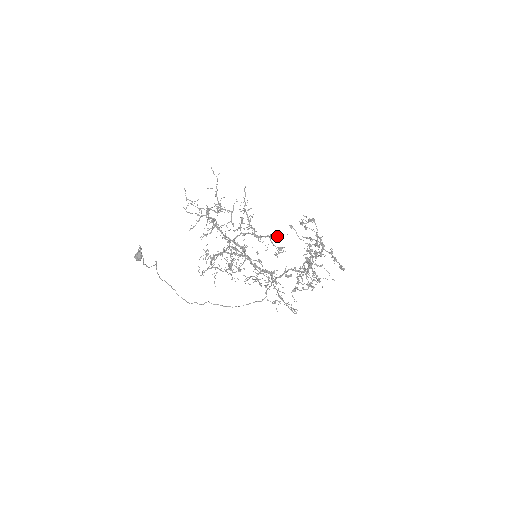
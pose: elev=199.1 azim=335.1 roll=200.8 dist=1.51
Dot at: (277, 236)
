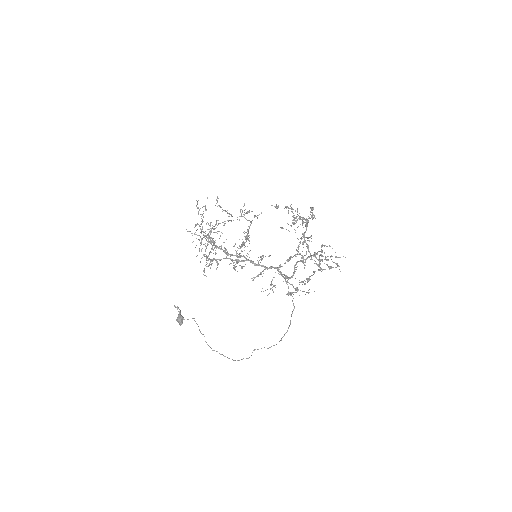
Dot at: occluded
